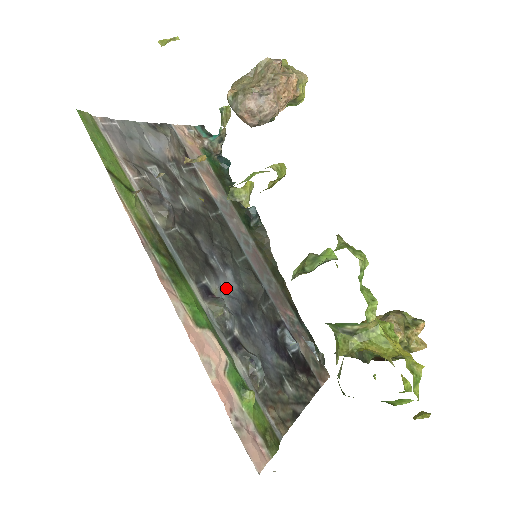
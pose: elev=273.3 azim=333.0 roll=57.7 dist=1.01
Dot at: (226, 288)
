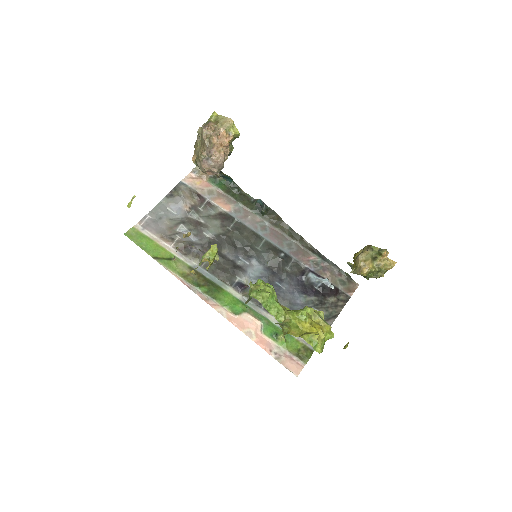
Dot at: (255, 273)
